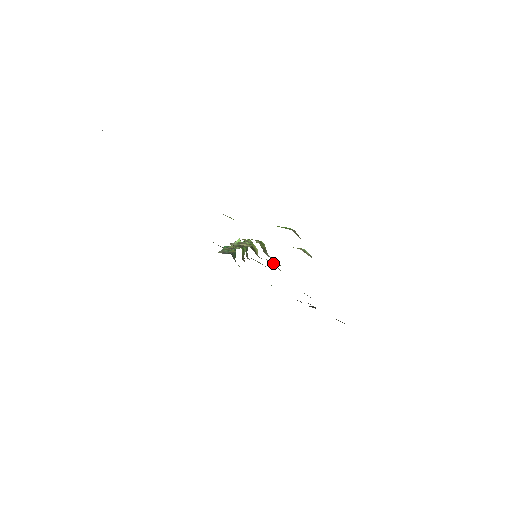
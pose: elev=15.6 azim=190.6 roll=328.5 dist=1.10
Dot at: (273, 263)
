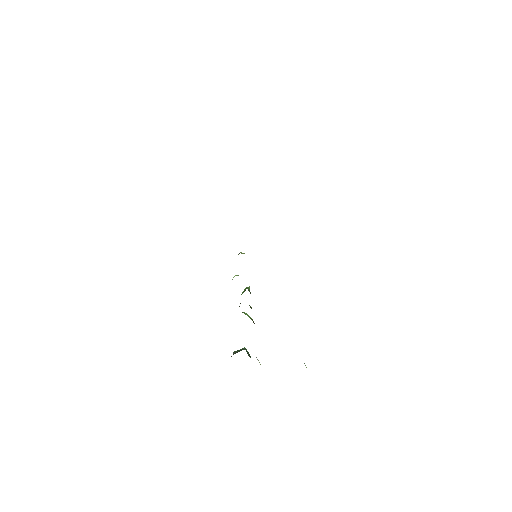
Dot at: occluded
